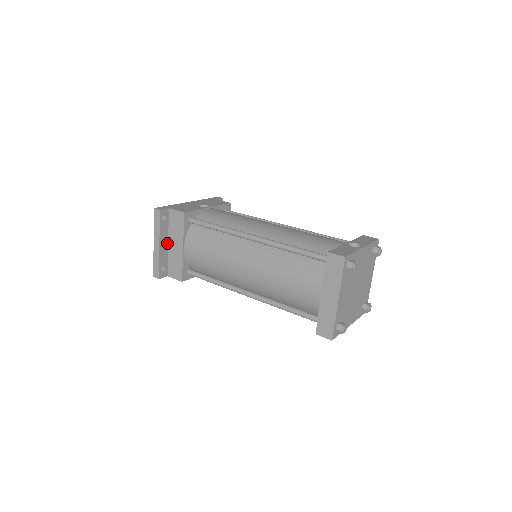
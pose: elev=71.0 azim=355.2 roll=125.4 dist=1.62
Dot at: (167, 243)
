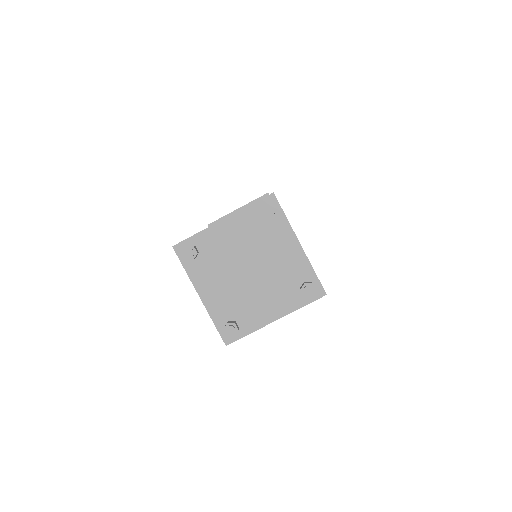
Dot at: occluded
